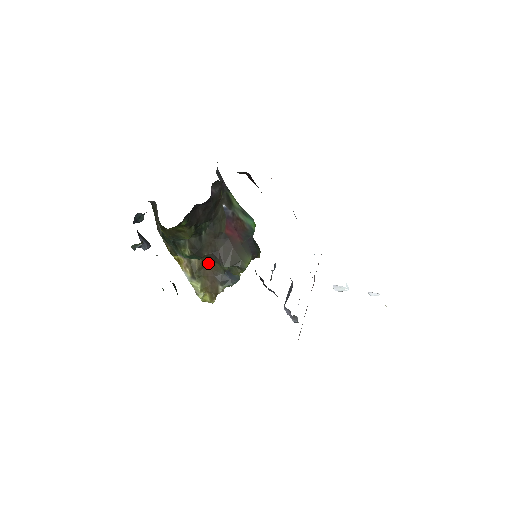
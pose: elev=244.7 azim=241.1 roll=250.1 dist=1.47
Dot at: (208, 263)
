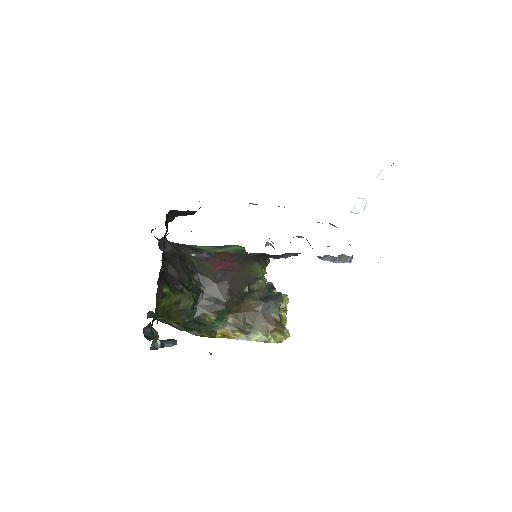
Dot at: (243, 310)
